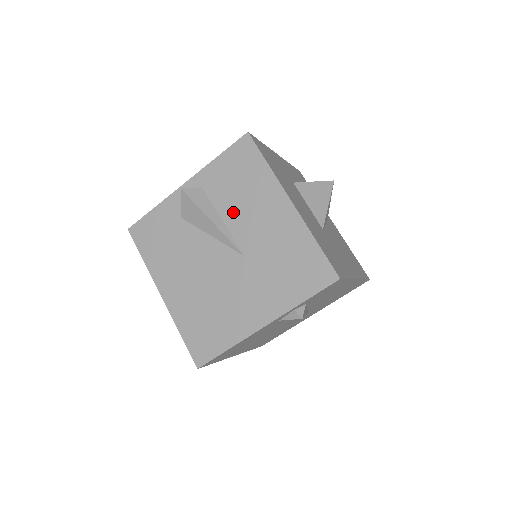
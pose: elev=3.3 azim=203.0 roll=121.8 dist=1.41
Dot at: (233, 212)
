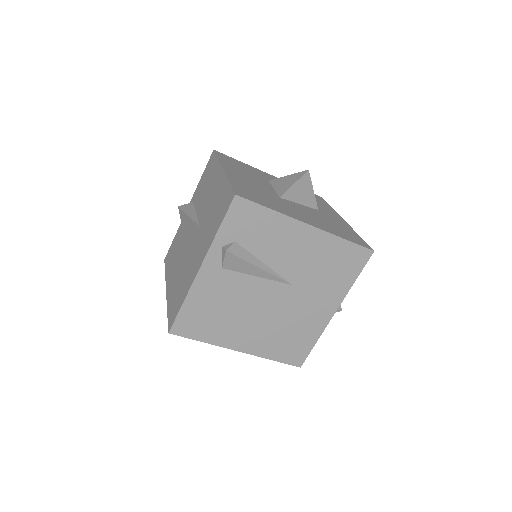
Dot at: (201, 203)
